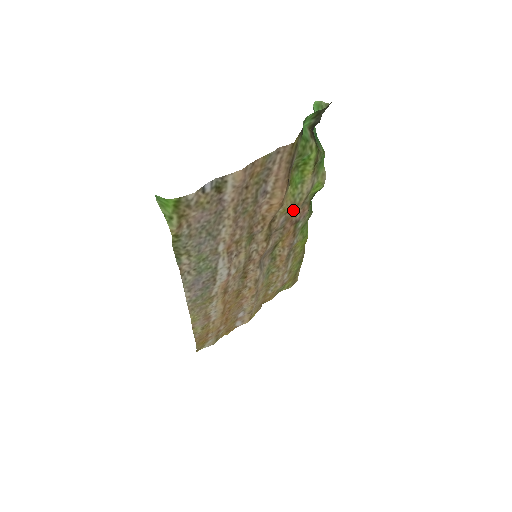
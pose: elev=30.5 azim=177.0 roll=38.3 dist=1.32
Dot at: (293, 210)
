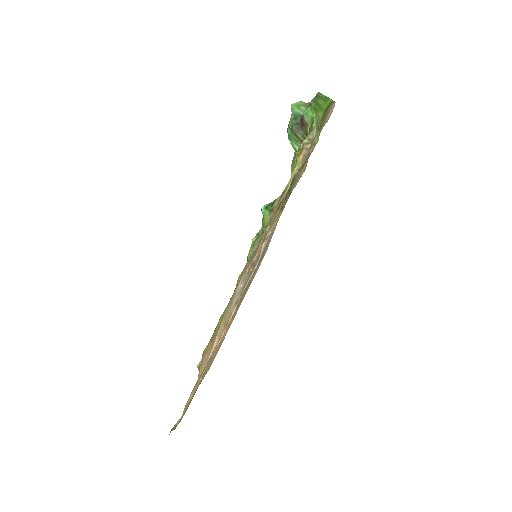
Dot at: occluded
